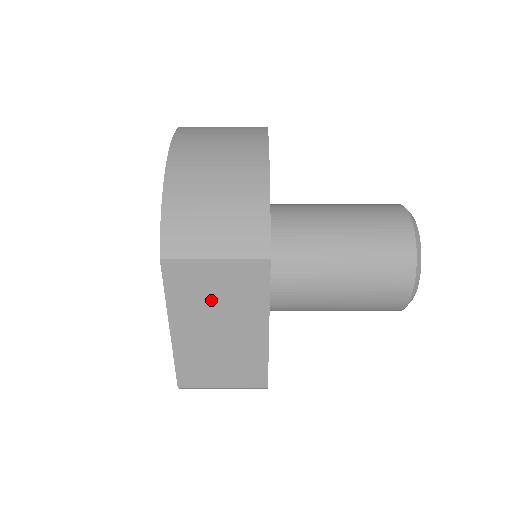
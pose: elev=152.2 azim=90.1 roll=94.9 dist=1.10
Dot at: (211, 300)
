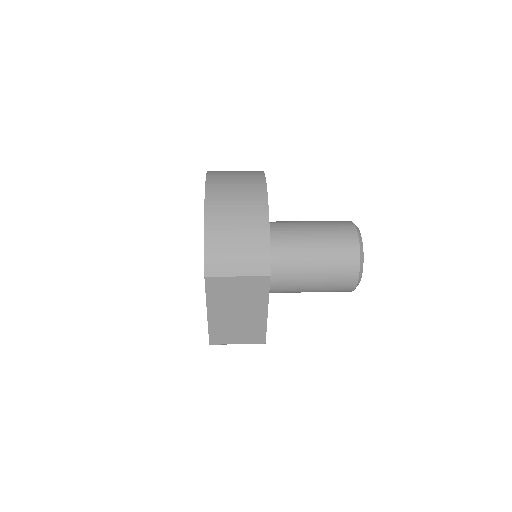
Dot at: (234, 297)
